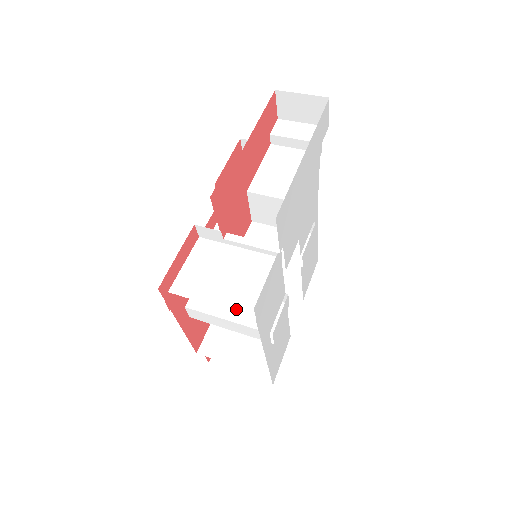
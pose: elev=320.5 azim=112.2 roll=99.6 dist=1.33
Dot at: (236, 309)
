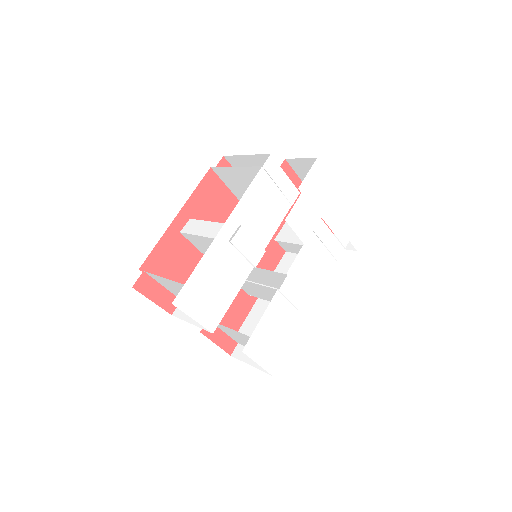
Dot at: (252, 168)
